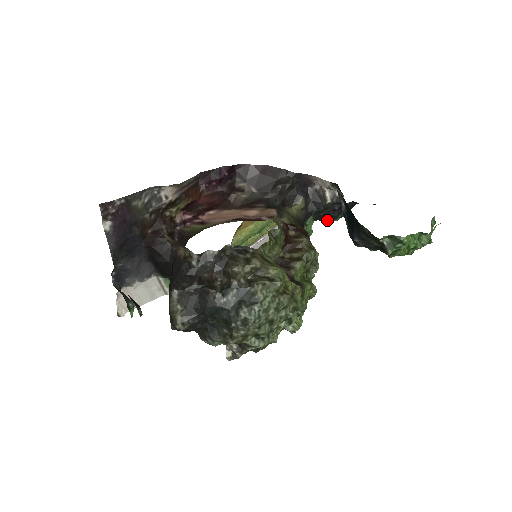
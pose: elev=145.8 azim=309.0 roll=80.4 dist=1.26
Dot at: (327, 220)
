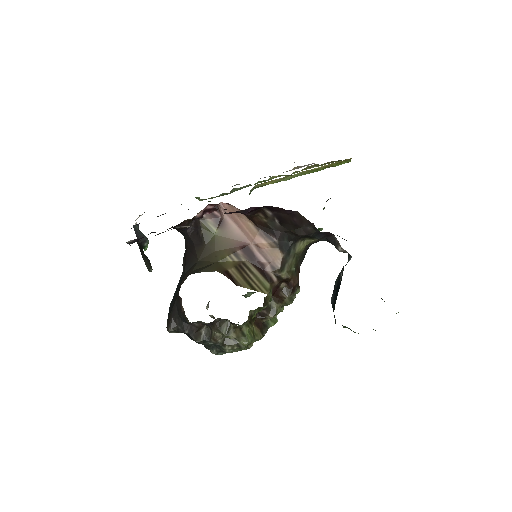
Dot at: occluded
